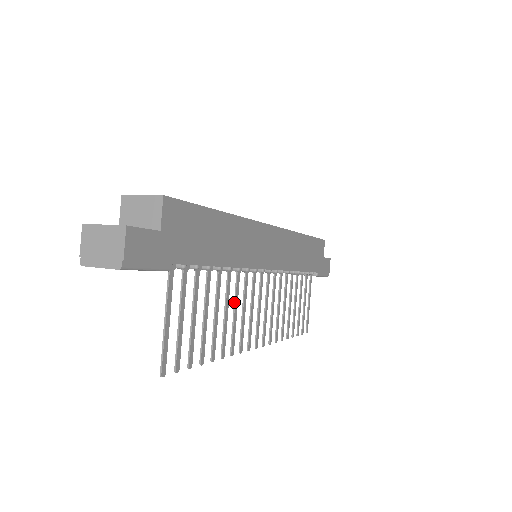
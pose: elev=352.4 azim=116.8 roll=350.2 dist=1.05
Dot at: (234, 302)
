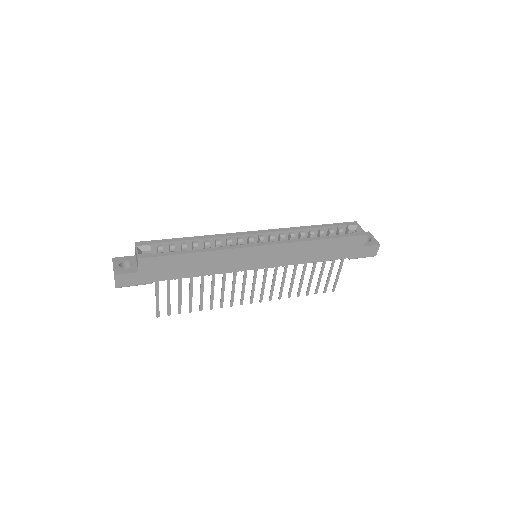
Dot at: (222, 285)
